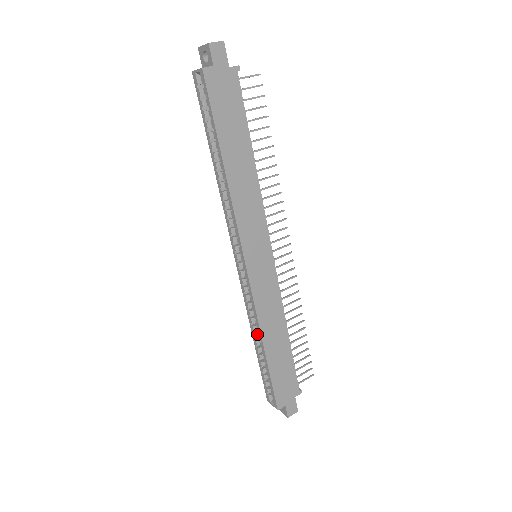
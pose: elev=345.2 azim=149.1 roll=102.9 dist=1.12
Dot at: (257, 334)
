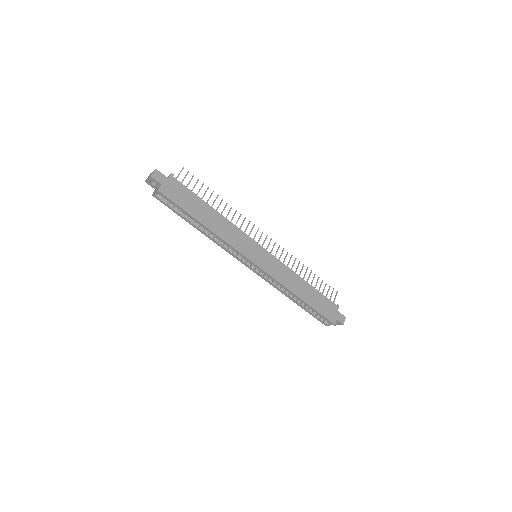
Dot at: (290, 295)
